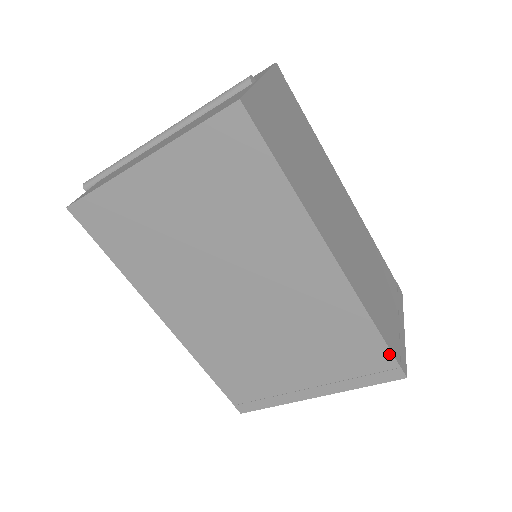
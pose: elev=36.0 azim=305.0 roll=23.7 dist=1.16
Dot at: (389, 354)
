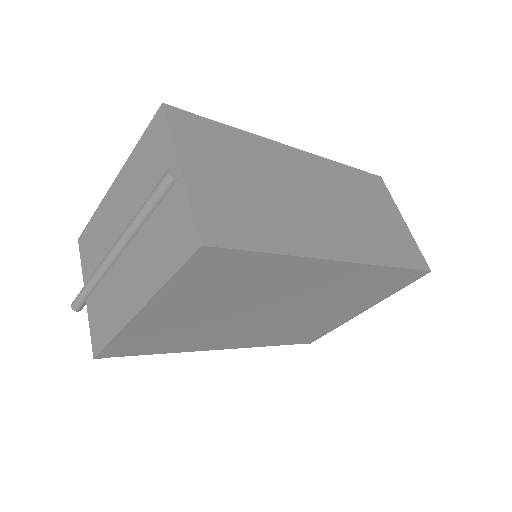
Dot at: (412, 271)
